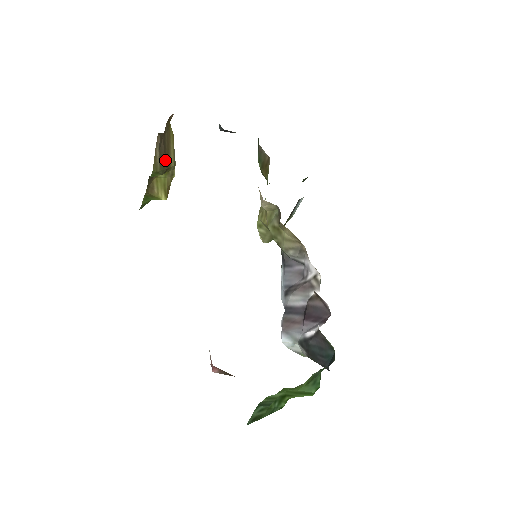
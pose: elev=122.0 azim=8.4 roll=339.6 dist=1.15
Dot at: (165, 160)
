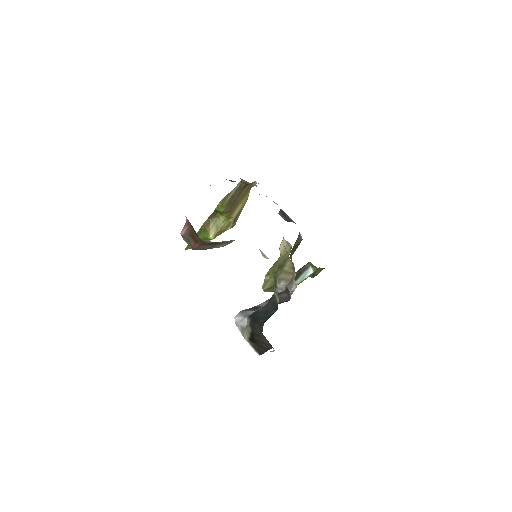
Dot at: (232, 204)
